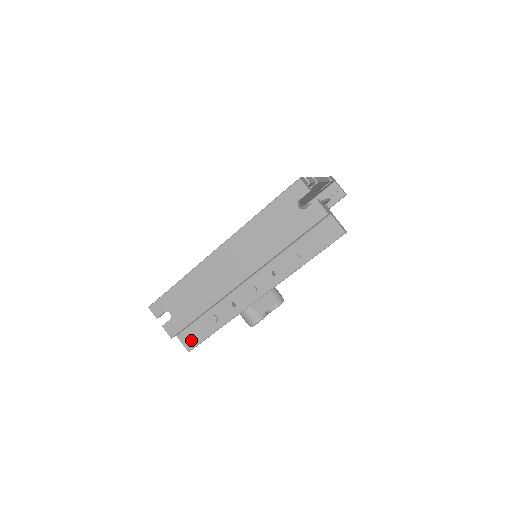
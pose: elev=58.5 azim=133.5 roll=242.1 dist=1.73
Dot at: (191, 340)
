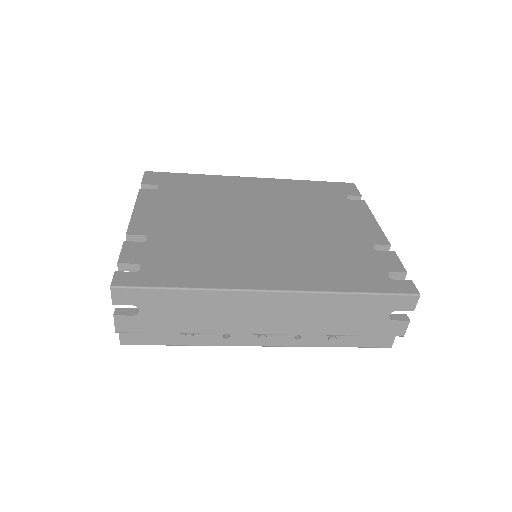
Dot at: (136, 337)
